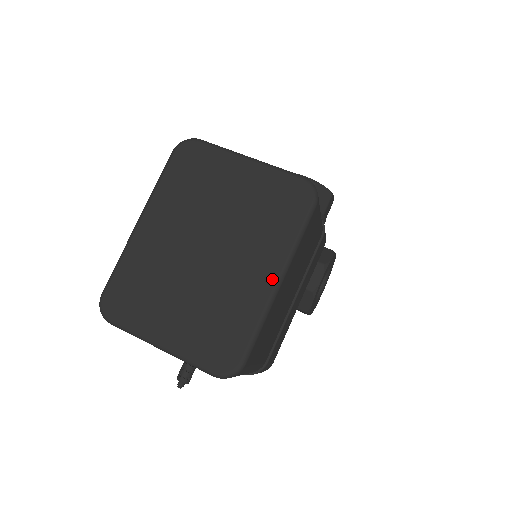
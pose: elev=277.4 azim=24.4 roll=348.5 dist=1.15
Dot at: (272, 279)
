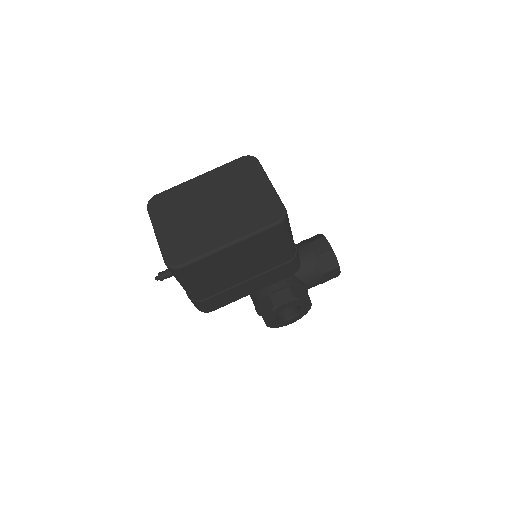
Dot at: (227, 241)
